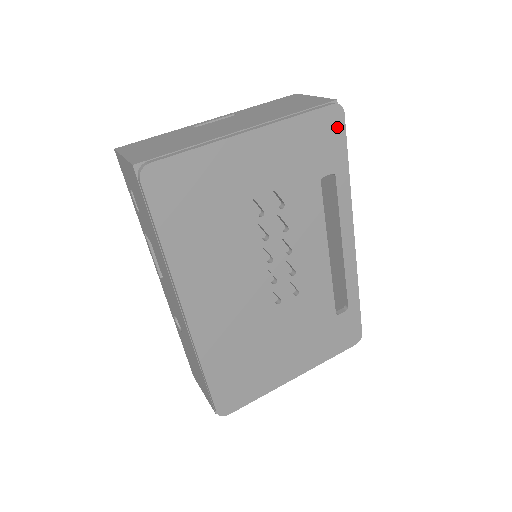
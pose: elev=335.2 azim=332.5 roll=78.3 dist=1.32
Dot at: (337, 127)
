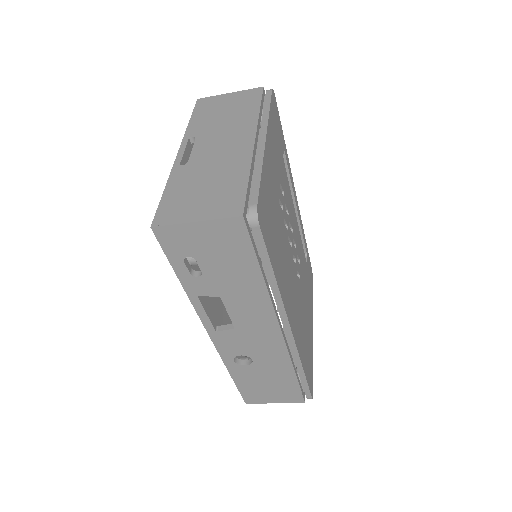
Dot at: (276, 109)
